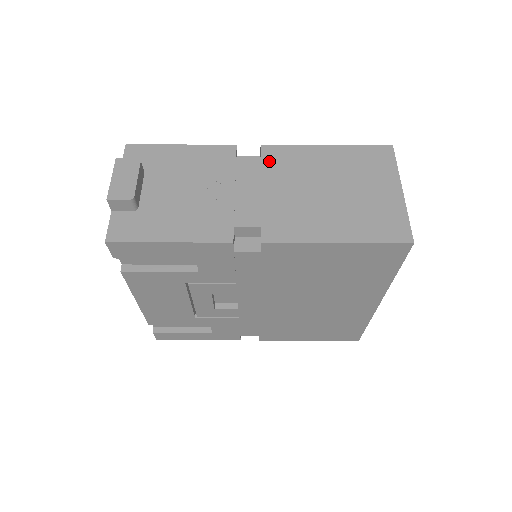
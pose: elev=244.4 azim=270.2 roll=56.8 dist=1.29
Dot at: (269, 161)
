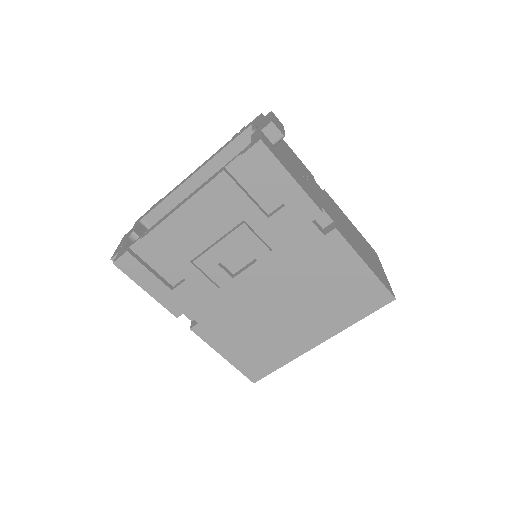
Dot at: (330, 200)
